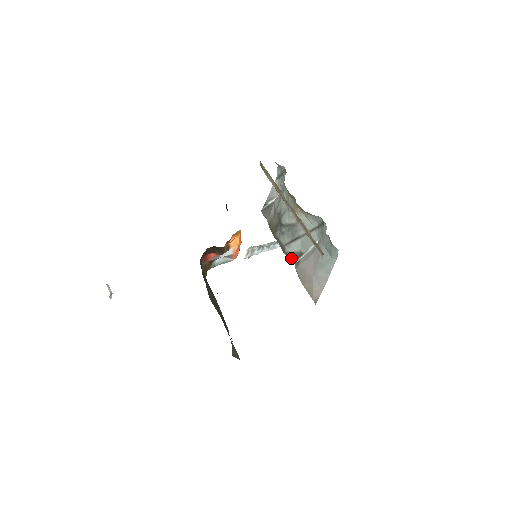
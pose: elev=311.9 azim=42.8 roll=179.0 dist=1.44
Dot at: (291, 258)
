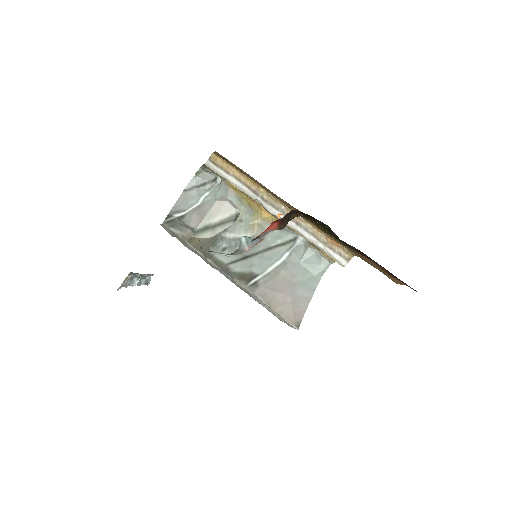
Dot at: (240, 280)
